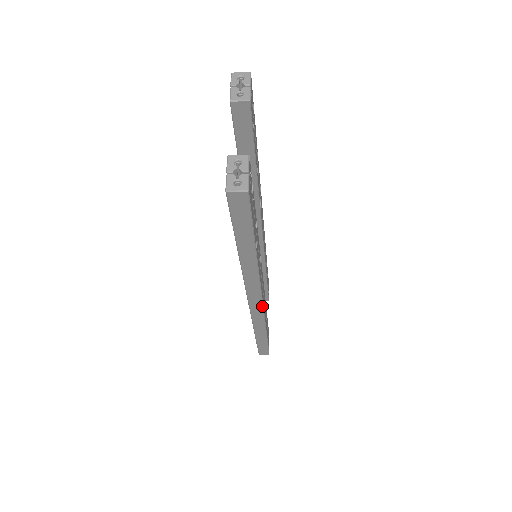
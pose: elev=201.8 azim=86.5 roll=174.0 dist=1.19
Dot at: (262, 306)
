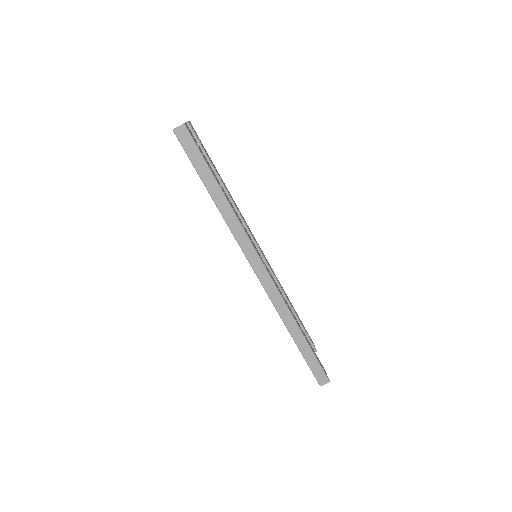
Dot at: (267, 273)
